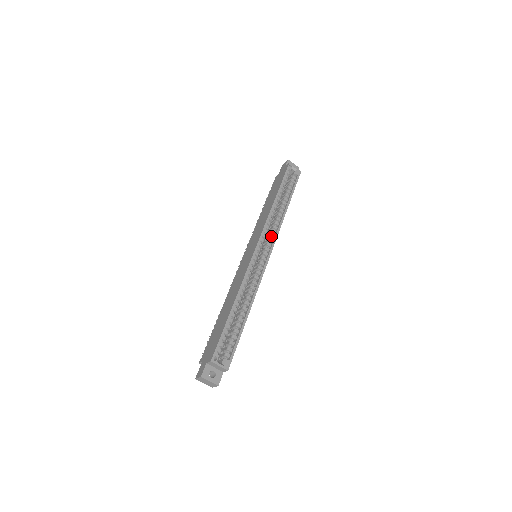
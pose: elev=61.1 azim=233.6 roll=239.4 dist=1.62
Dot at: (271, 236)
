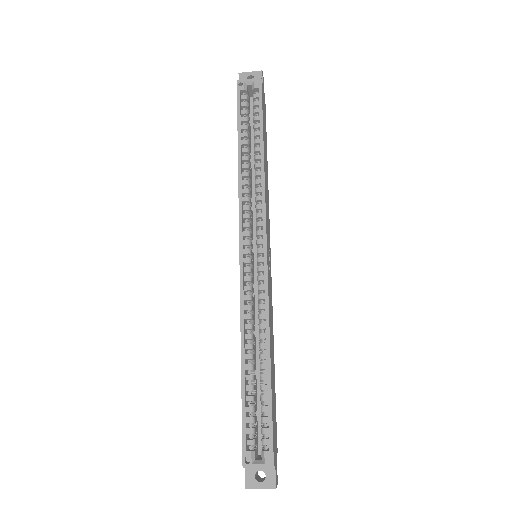
Dot at: (257, 217)
